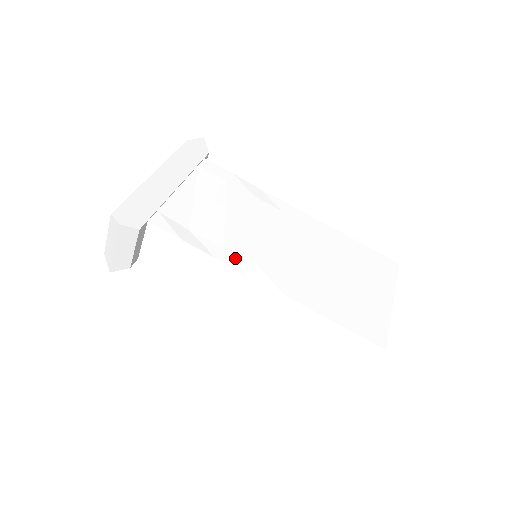
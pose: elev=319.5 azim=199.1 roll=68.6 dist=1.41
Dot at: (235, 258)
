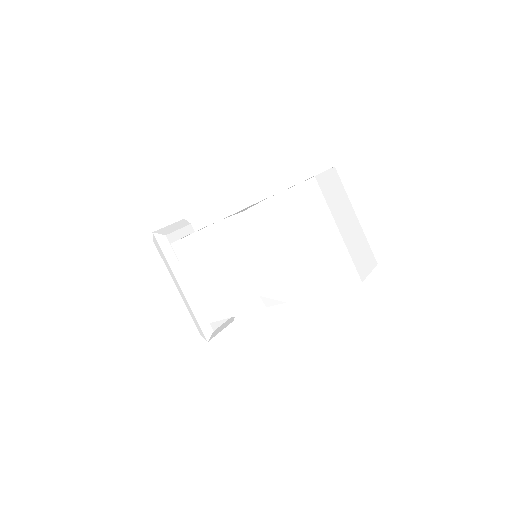
Dot at: (250, 303)
